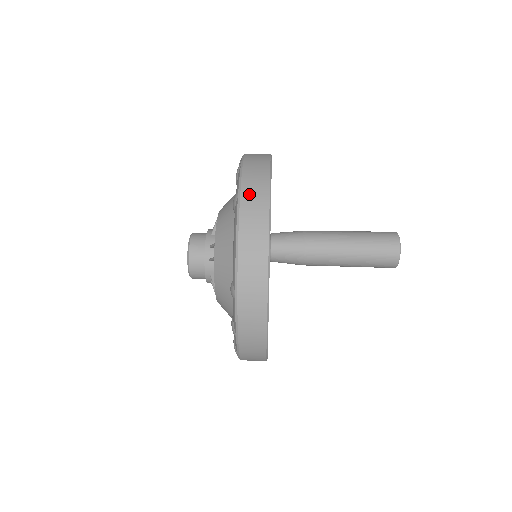
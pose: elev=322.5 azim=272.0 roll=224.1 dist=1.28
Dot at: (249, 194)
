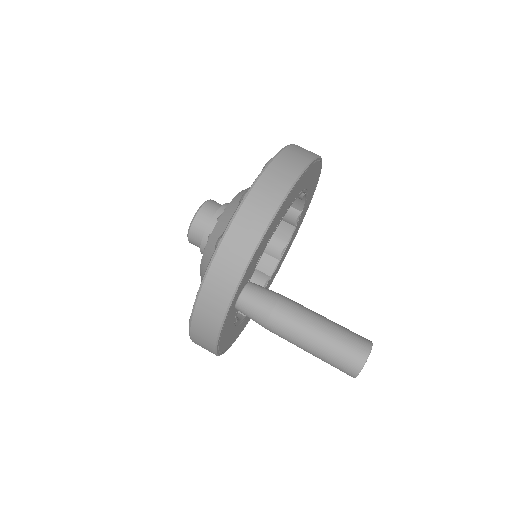
Dot at: (229, 250)
